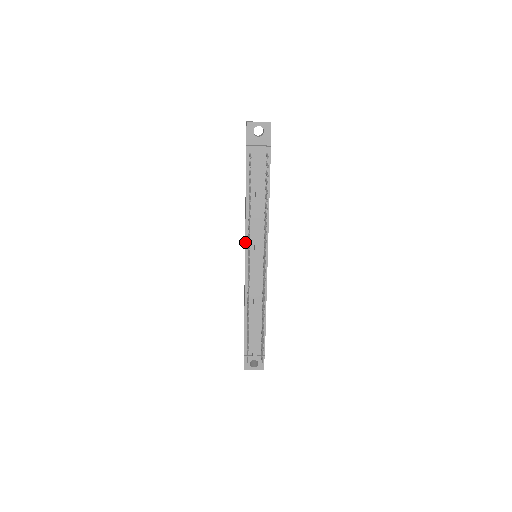
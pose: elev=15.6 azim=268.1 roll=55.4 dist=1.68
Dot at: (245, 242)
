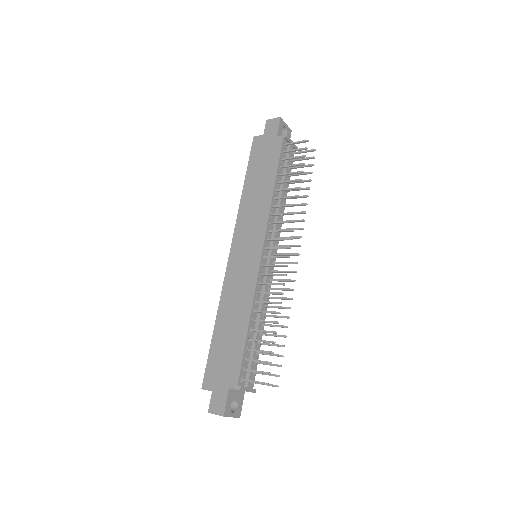
Dot at: (266, 230)
